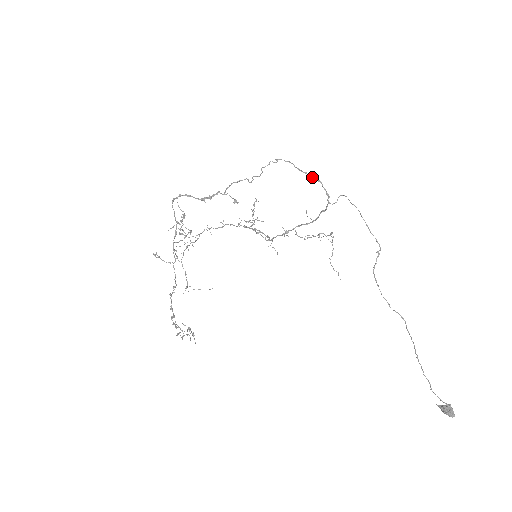
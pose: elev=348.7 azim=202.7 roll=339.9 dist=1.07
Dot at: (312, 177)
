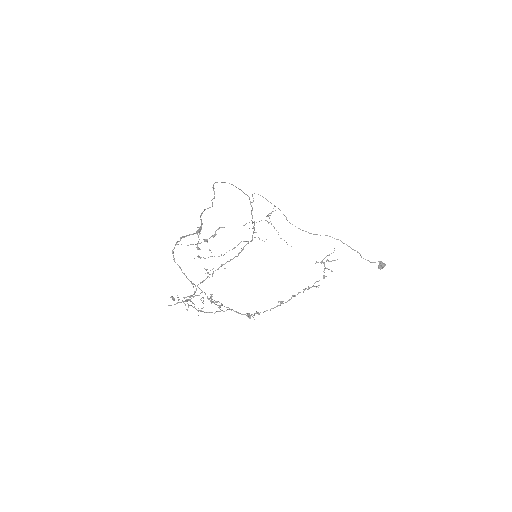
Dot at: (236, 187)
